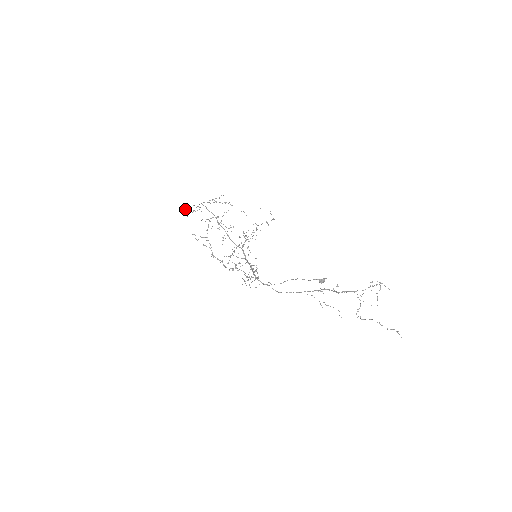
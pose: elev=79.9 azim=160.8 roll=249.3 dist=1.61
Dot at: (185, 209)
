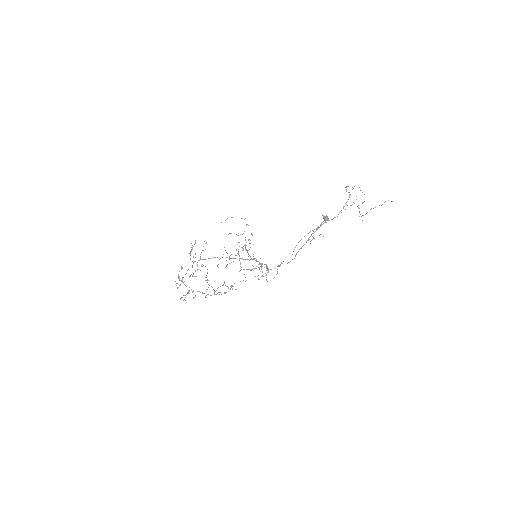
Dot at: (181, 281)
